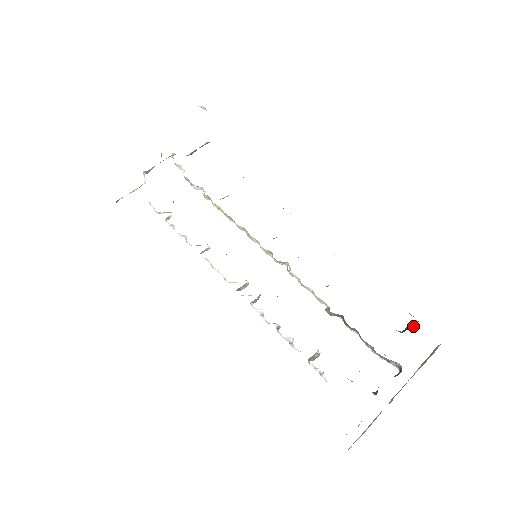
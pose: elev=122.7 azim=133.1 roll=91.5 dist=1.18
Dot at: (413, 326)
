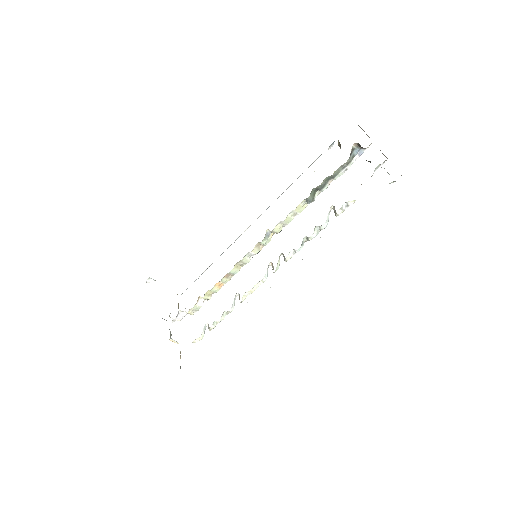
Dot at: (339, 143)
